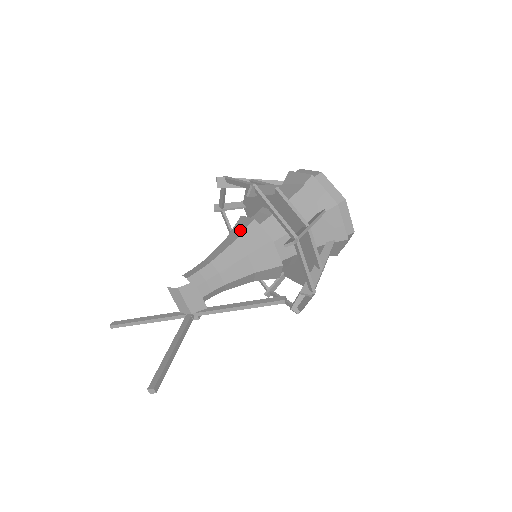
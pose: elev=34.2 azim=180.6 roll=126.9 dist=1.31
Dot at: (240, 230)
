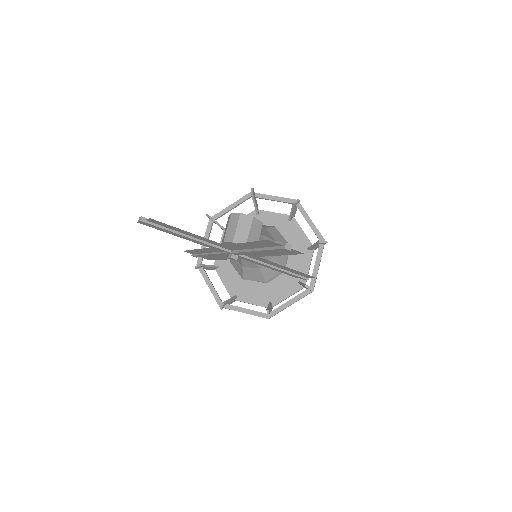
Dot at: (264, 226)
